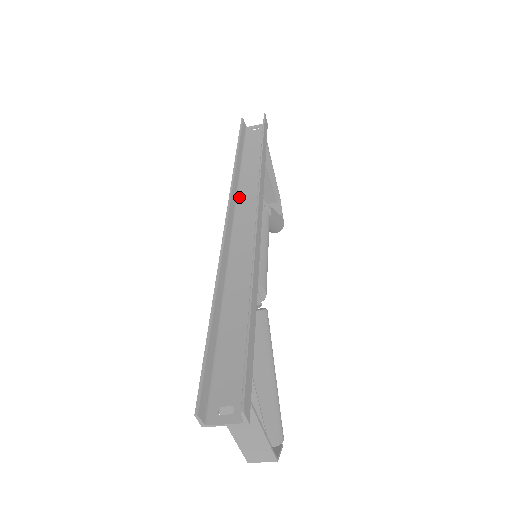
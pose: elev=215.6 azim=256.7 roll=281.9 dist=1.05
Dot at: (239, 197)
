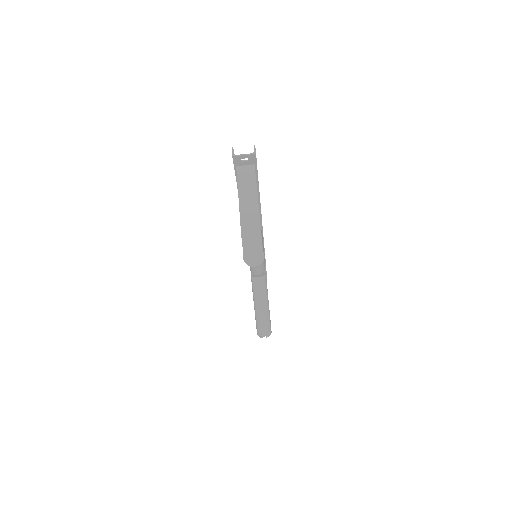
Dot at: occluded
